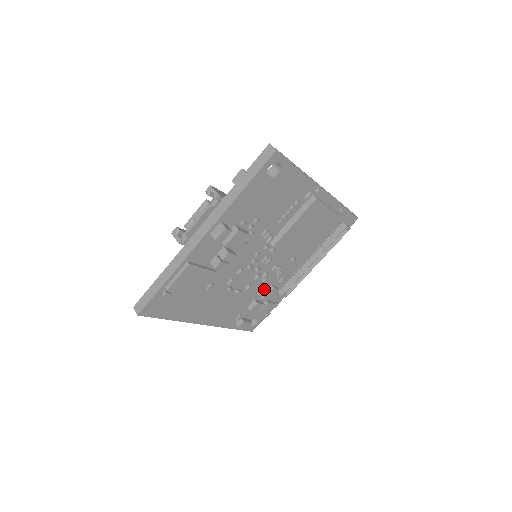
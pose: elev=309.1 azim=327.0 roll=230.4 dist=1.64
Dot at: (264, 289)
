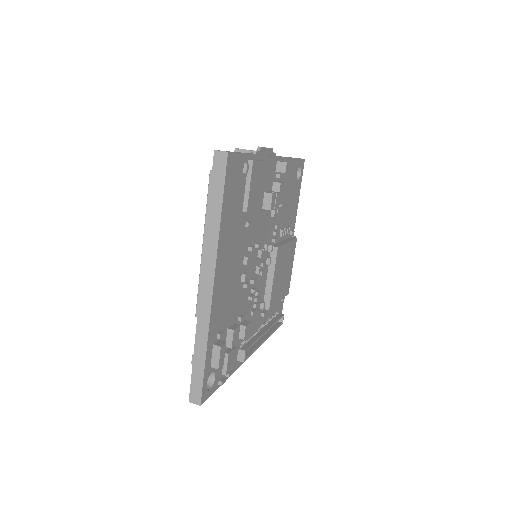
Dot at: occluded
